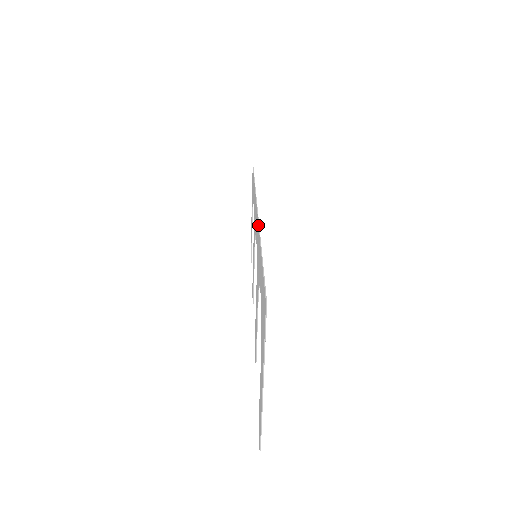
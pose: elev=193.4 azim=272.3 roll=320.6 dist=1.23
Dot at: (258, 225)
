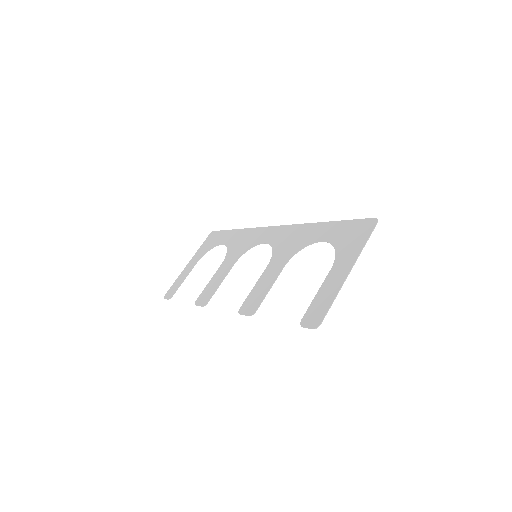
Dot at: (296, 224)
